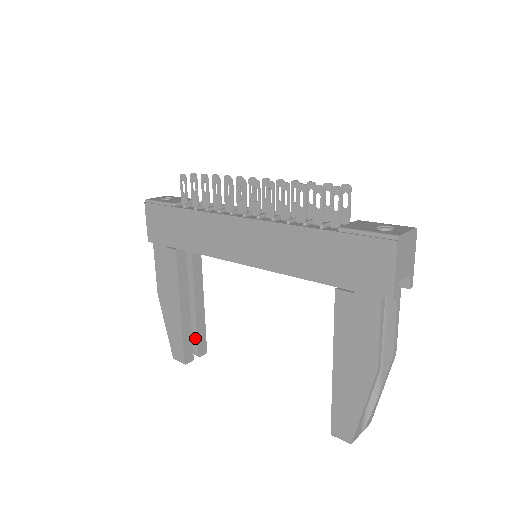
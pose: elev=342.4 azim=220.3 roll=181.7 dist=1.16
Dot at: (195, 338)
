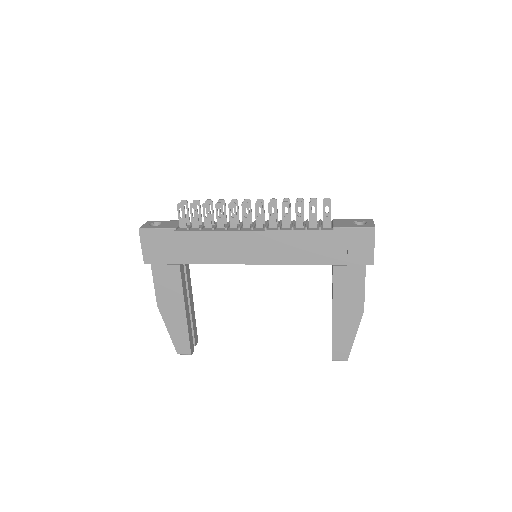
Dot at: occluded
